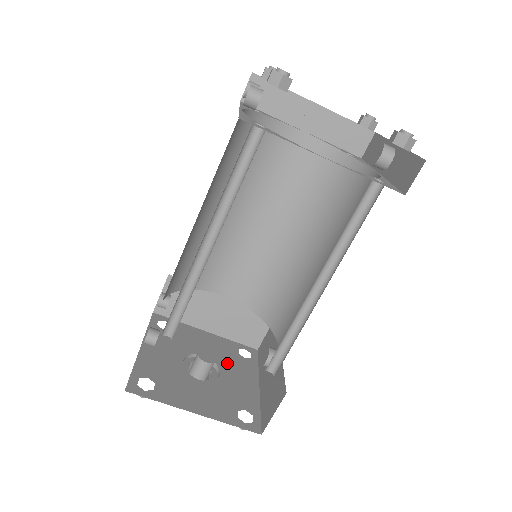
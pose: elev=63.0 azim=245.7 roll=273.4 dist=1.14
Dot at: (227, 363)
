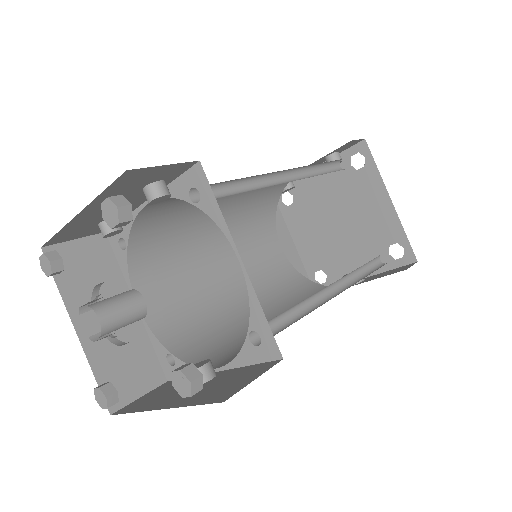
Dot at: occluded
